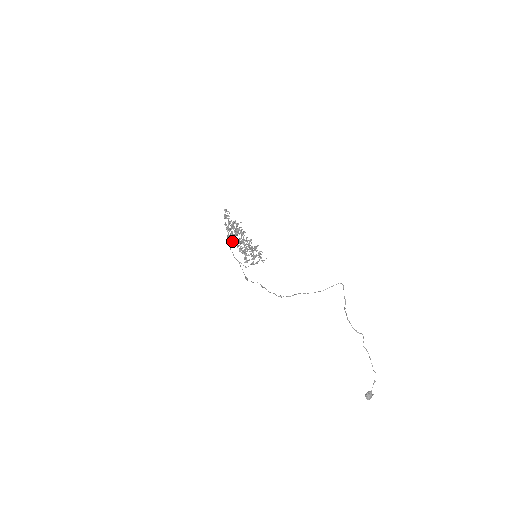
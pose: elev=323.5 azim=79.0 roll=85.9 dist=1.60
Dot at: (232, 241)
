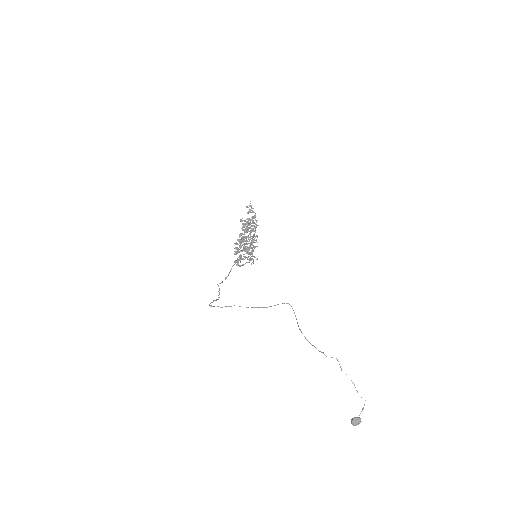
Dot at: occluded
